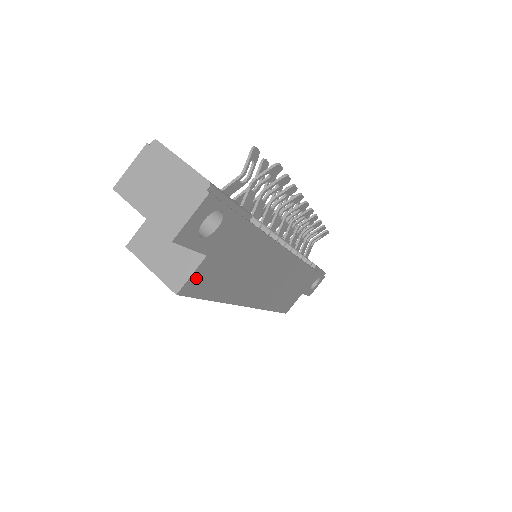
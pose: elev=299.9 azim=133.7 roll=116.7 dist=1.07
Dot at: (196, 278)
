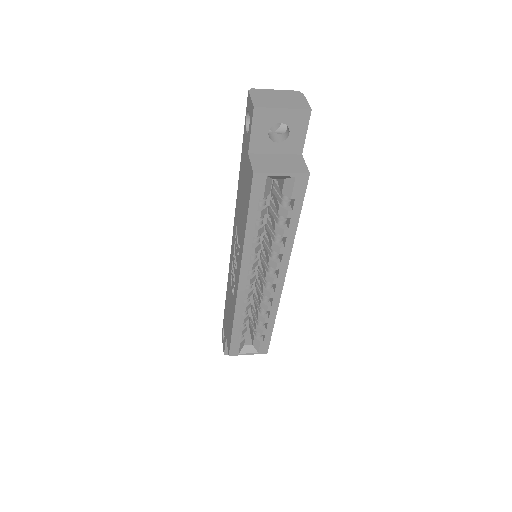
Dot at: occluded
